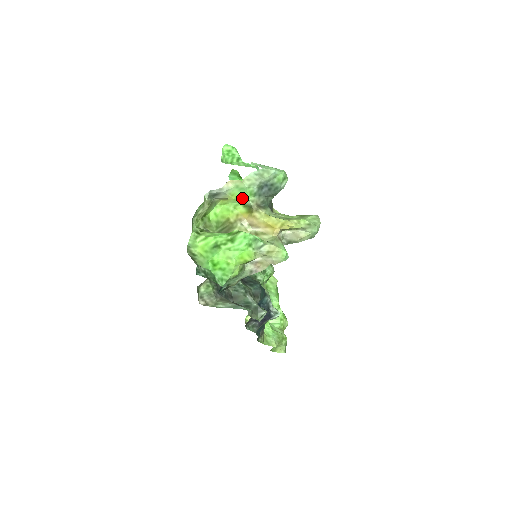
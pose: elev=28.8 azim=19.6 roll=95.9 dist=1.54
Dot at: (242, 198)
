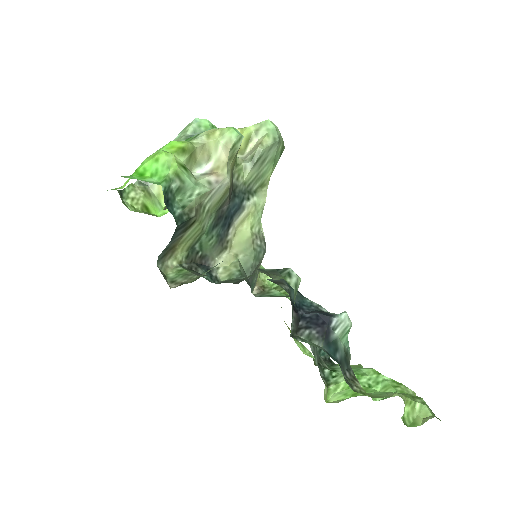
Dot at: occluded
